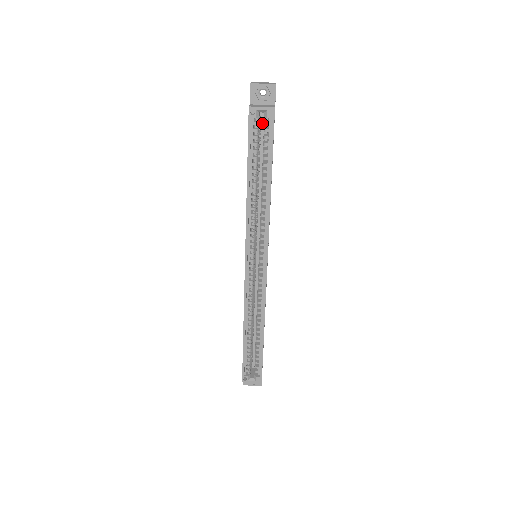
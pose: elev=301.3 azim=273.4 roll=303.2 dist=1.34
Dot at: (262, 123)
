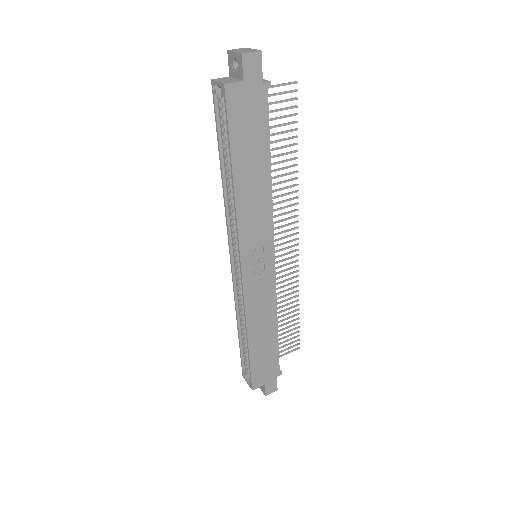
Dot at: occluded
